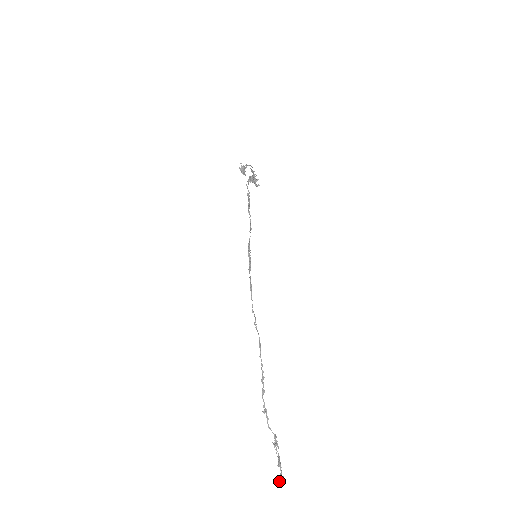
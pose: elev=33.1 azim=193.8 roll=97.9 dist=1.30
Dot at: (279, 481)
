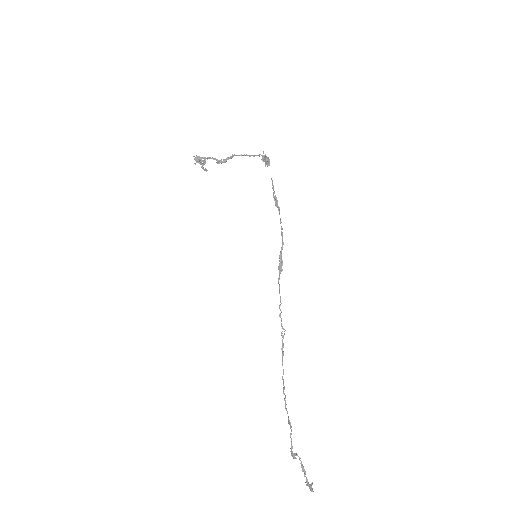
Dot at: (312, 488)
